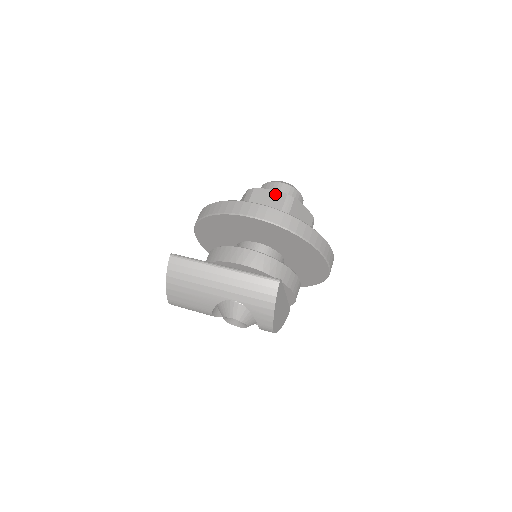
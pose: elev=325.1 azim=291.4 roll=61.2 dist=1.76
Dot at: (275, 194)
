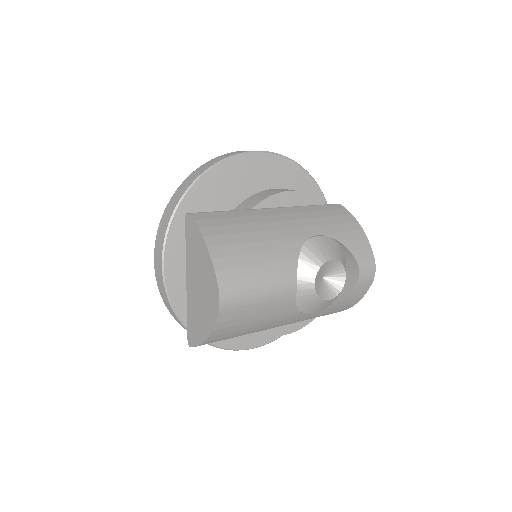
Dot at: occluded
